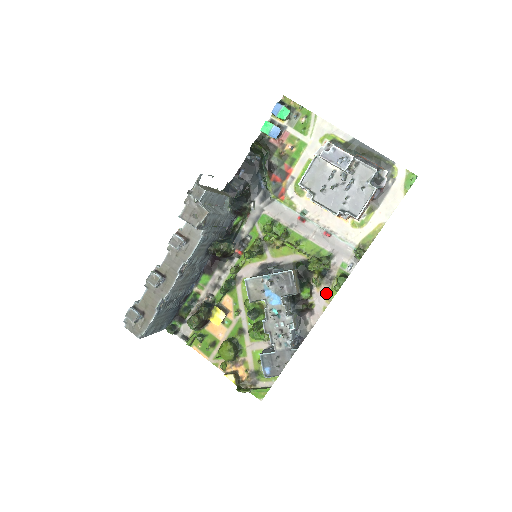
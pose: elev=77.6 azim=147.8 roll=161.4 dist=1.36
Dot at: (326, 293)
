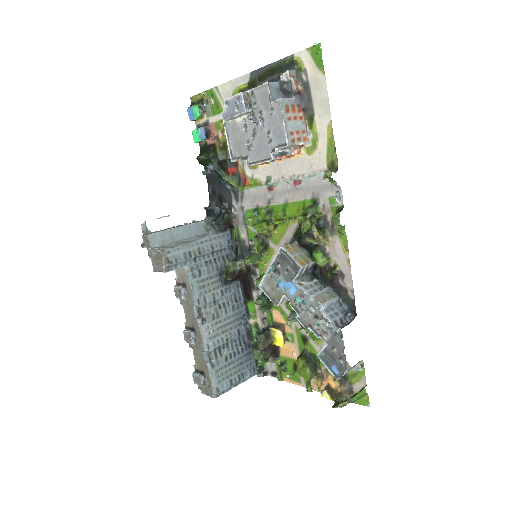
Dot at: (338, 244)
